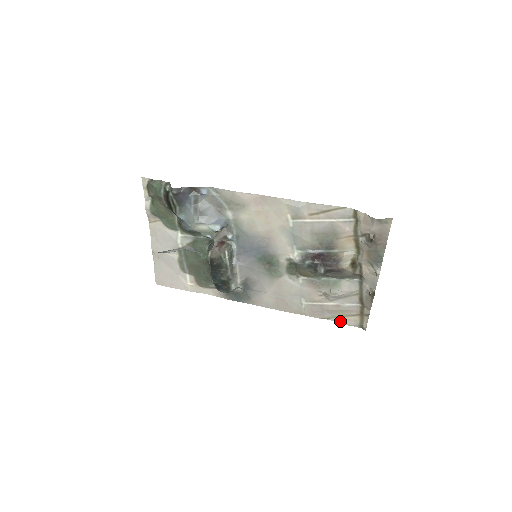
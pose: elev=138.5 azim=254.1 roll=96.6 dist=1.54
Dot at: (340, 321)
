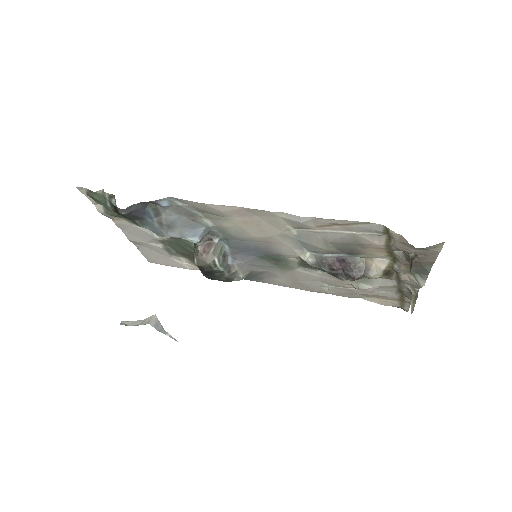
Dot at: (375, 301)
